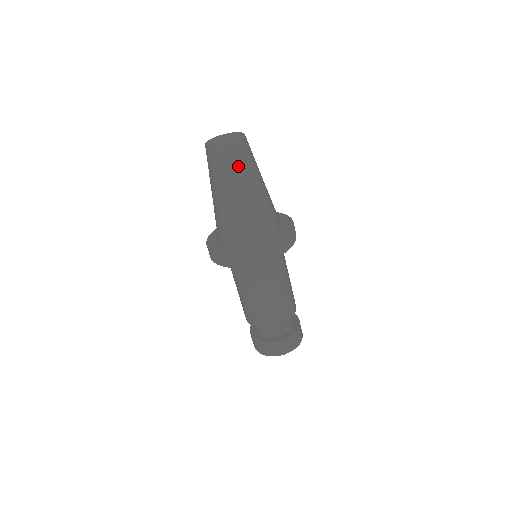
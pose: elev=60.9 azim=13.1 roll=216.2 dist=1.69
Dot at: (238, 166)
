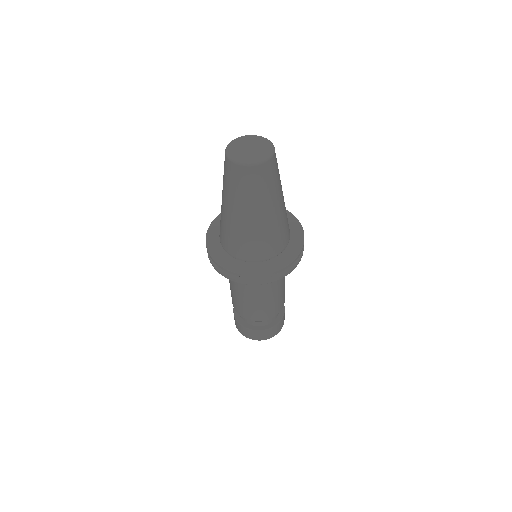
Dot at: (278, 175)
